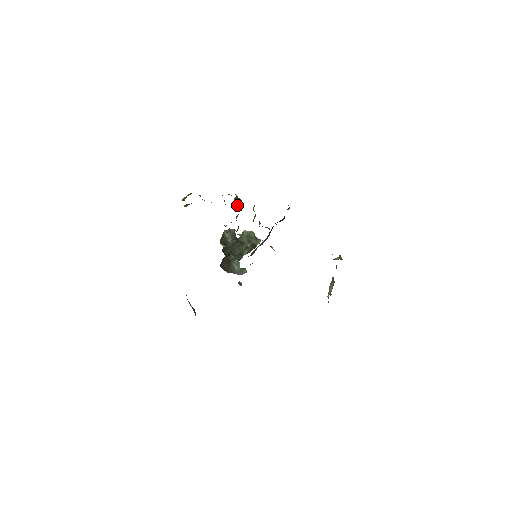
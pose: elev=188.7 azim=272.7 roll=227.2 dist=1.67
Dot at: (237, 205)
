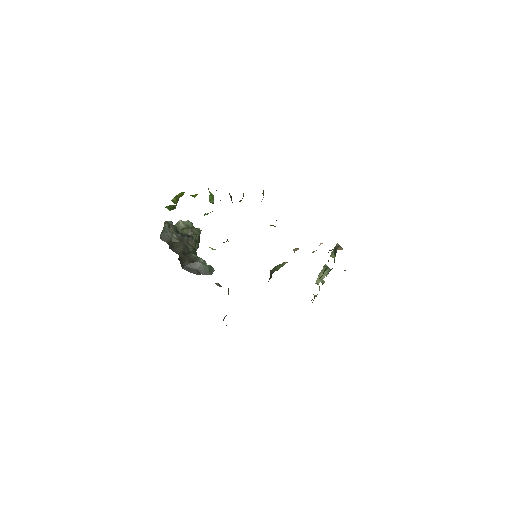
Dot at: occluded
